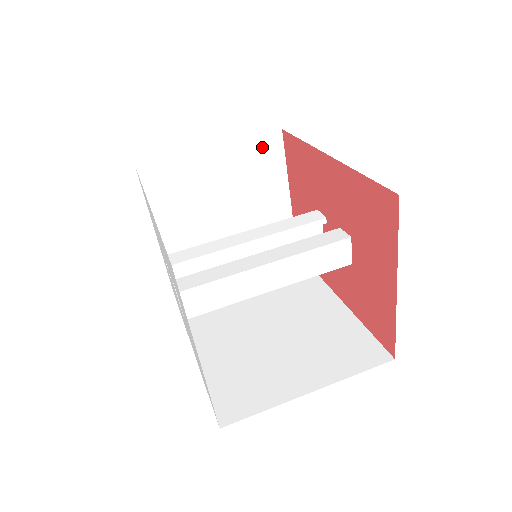
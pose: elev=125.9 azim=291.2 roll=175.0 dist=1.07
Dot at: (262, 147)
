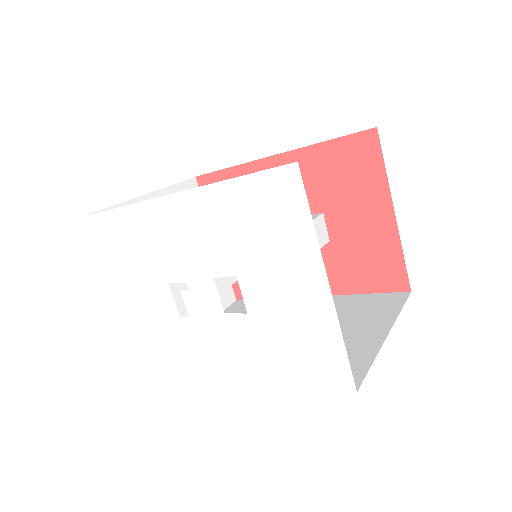
Dot at: occluded
